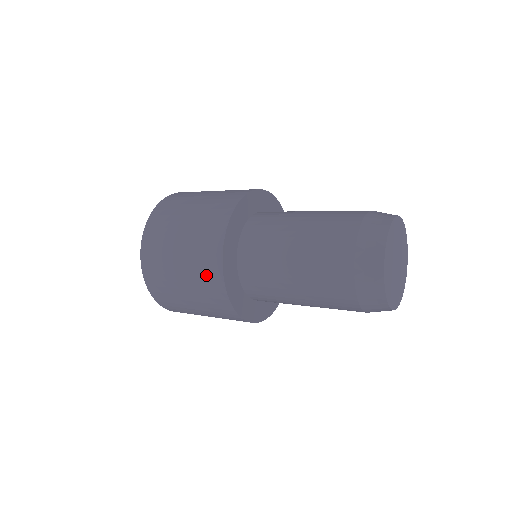
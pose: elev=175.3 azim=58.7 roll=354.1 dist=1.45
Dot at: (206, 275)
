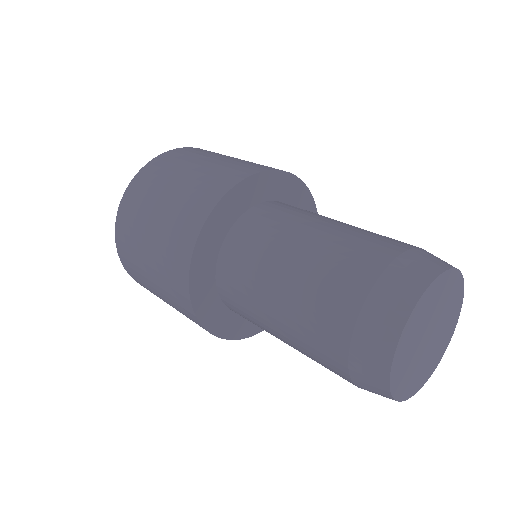
Dot at: (192, 206)
